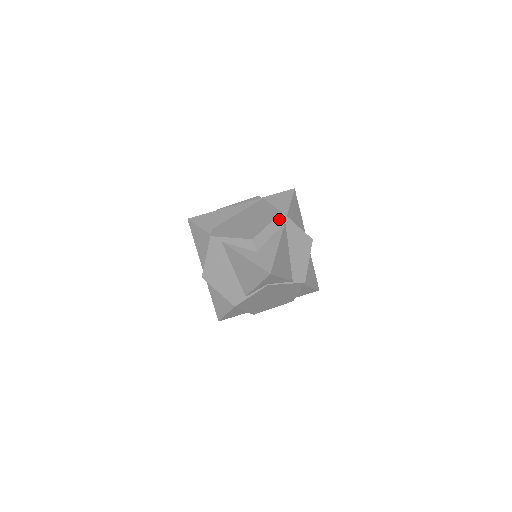
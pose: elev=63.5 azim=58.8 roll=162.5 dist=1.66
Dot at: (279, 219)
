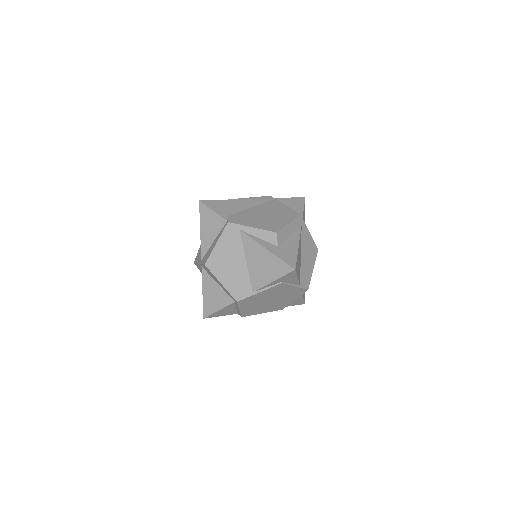
Dot at: (298, 220)
